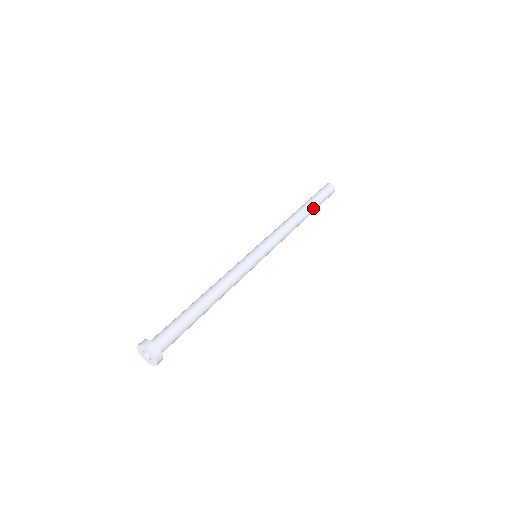
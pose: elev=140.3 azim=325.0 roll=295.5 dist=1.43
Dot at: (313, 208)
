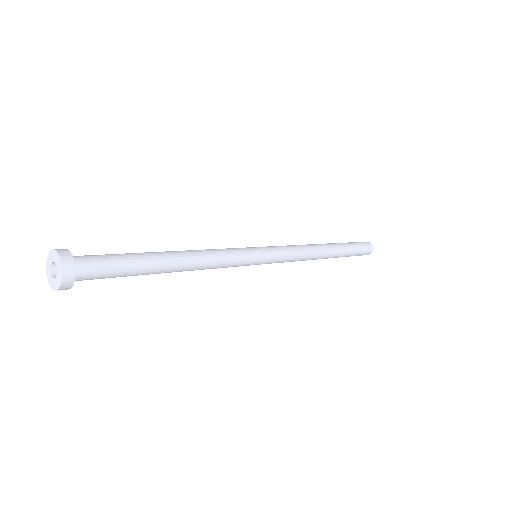
Dot at: (342, 251)
